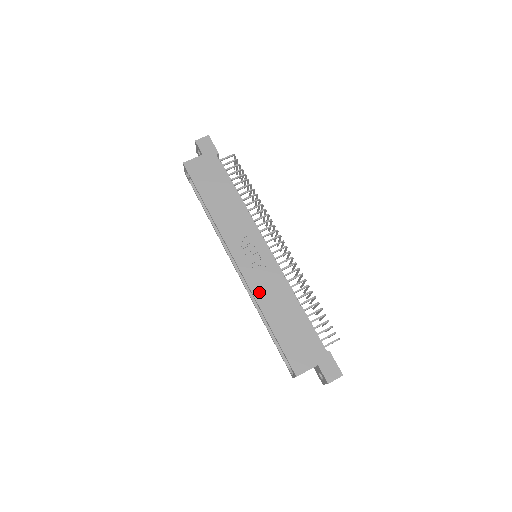
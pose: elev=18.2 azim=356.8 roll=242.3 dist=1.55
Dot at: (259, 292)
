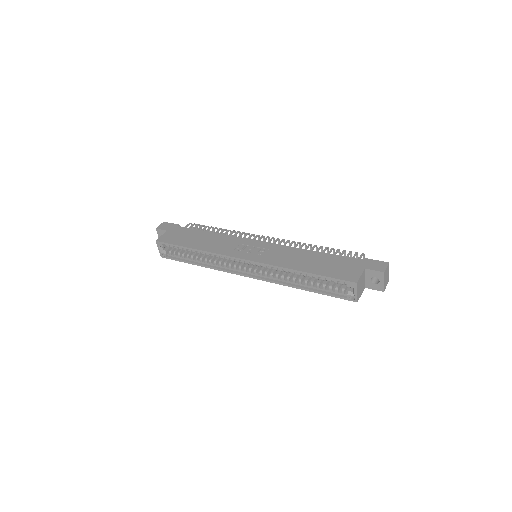
Dot at: (277, 262)
